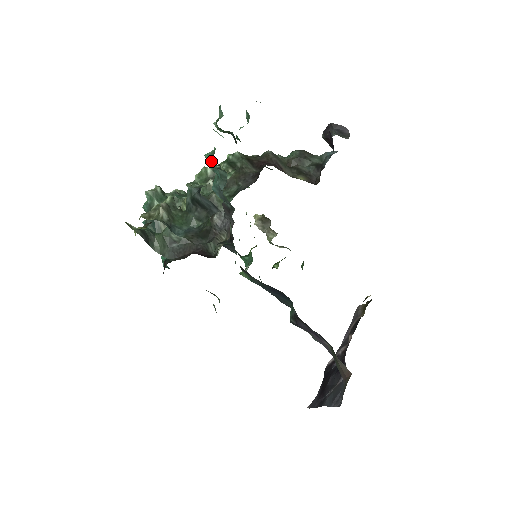
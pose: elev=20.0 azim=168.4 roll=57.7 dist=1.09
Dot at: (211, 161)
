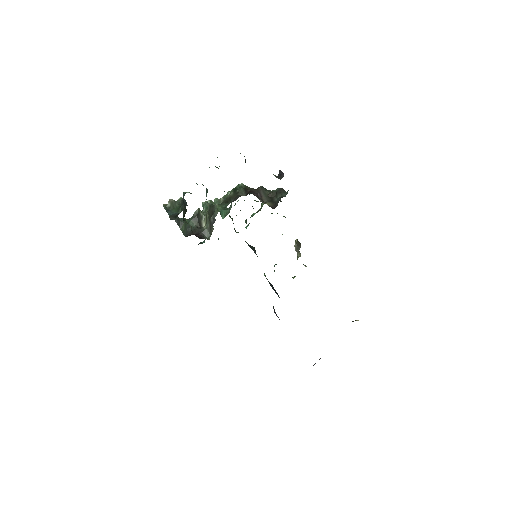
Dot at: occluded
